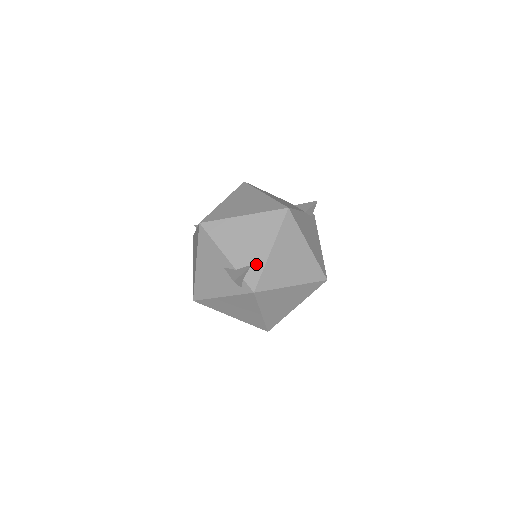
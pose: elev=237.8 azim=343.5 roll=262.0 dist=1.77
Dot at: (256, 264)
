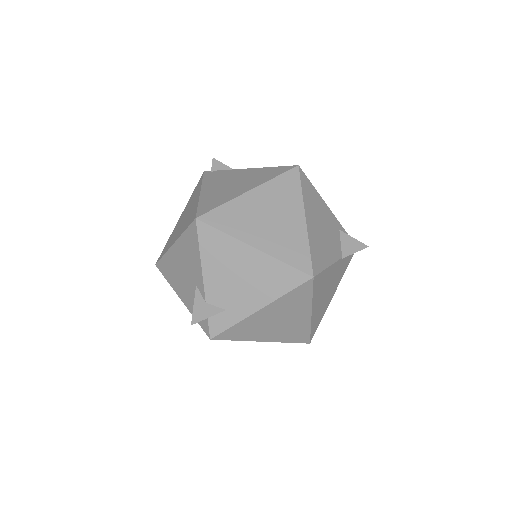
Dot at: (232, 313)
